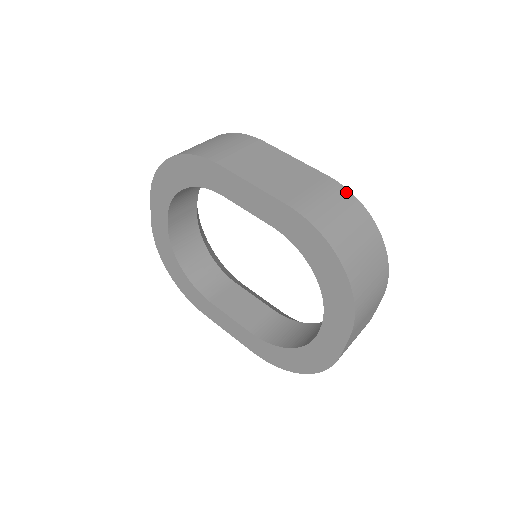
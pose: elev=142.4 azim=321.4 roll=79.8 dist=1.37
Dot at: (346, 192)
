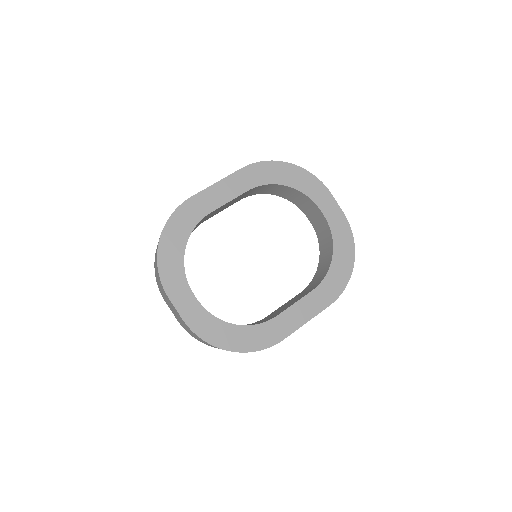
Dot at: occluded
